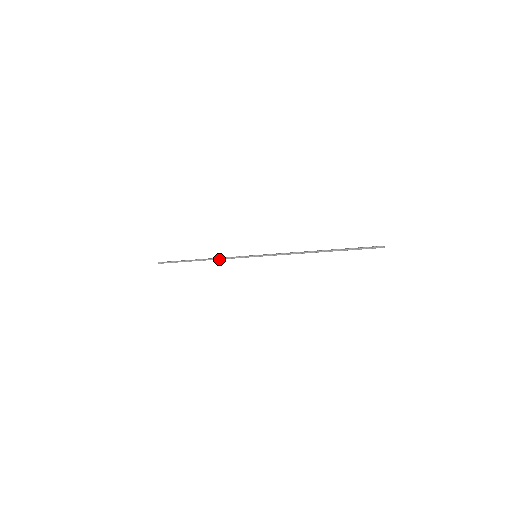
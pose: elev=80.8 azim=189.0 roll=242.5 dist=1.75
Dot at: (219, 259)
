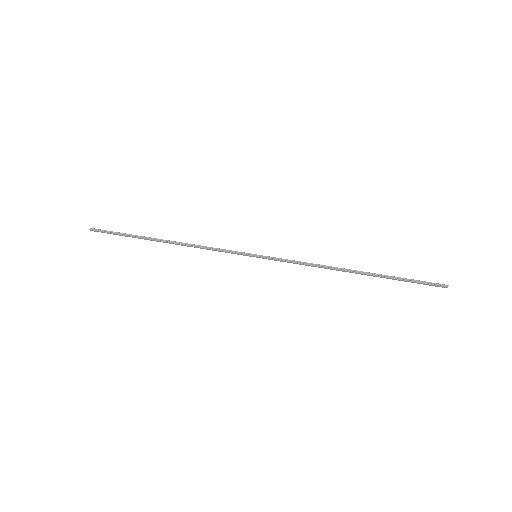
Dot at: (196, 246)
